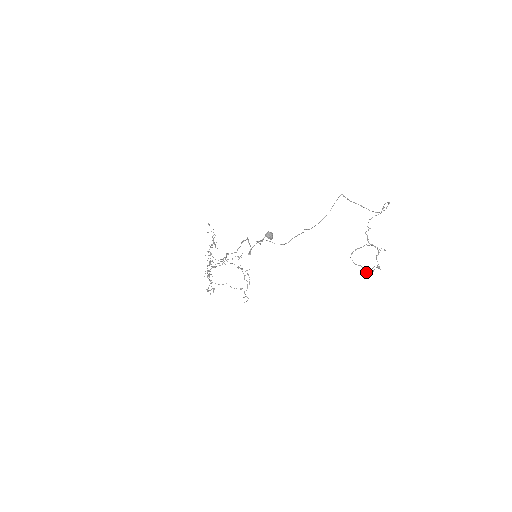
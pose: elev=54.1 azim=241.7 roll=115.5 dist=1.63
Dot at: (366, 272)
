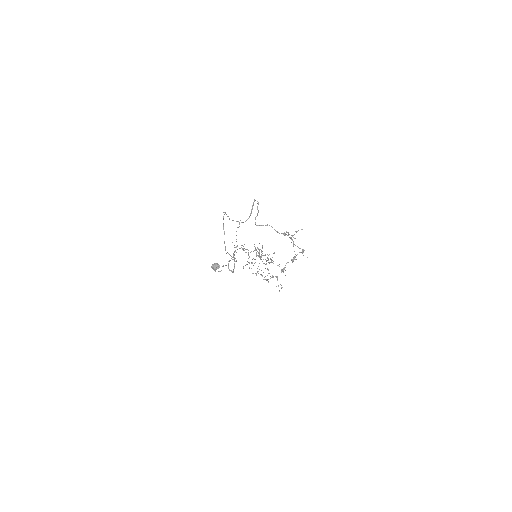
Dot at: occluded
